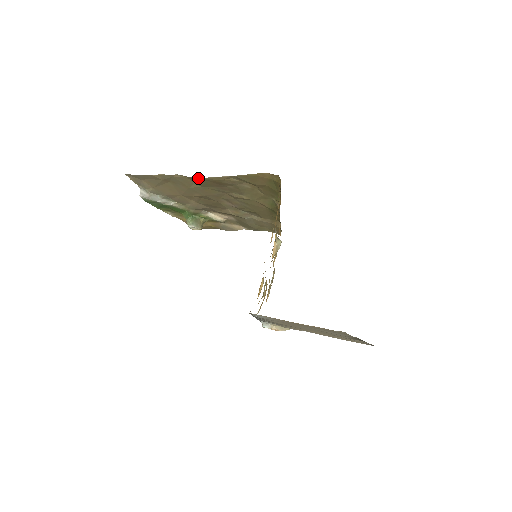
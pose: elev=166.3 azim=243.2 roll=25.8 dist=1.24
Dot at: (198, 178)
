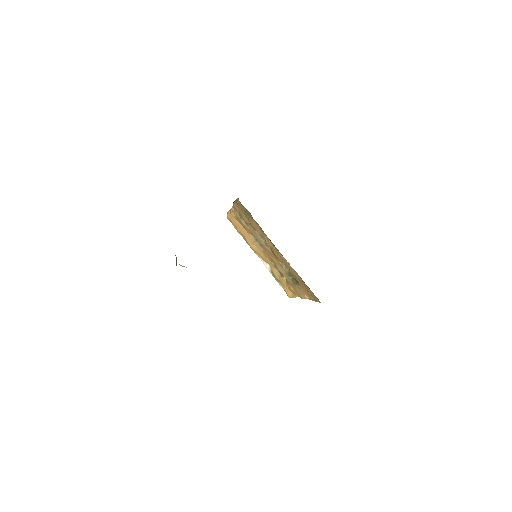
Dot at: occluded
